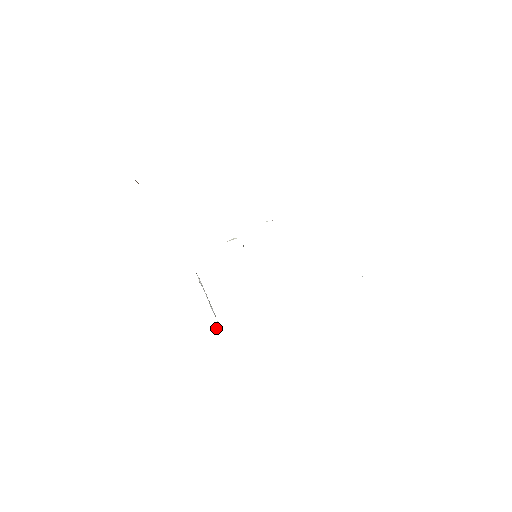
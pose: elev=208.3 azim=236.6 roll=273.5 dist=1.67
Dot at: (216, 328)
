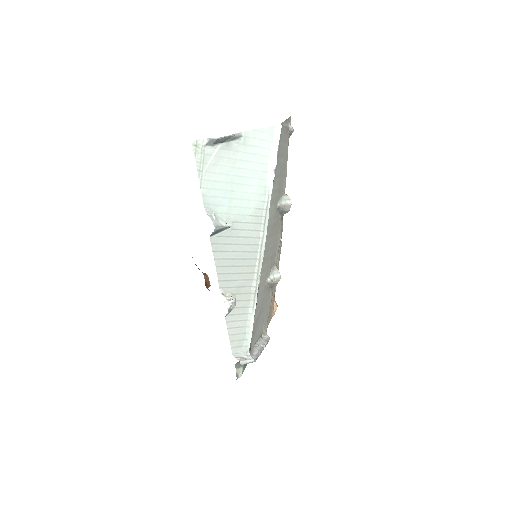
Dot at: (236, 357)
